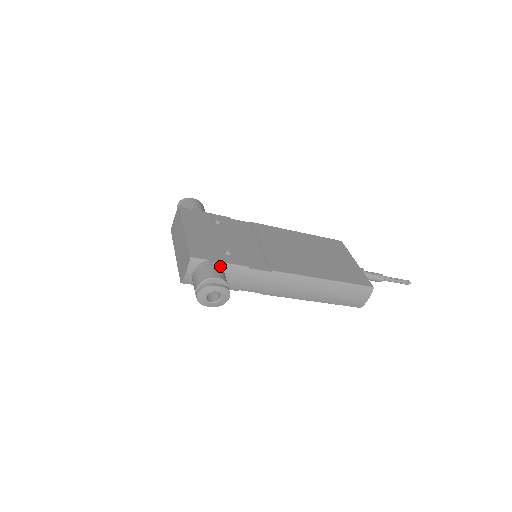
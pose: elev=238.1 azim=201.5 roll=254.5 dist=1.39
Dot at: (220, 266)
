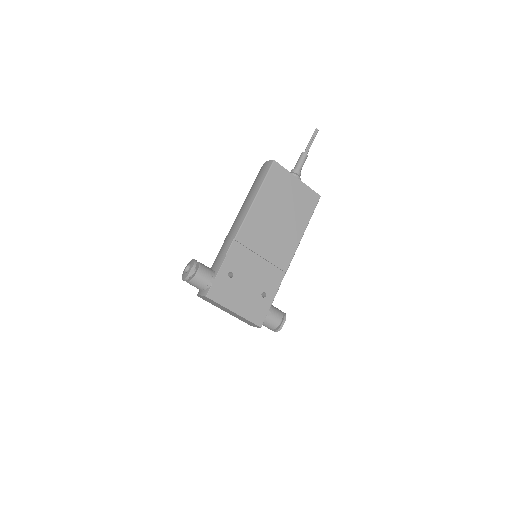
Dot at: (271, 309)
